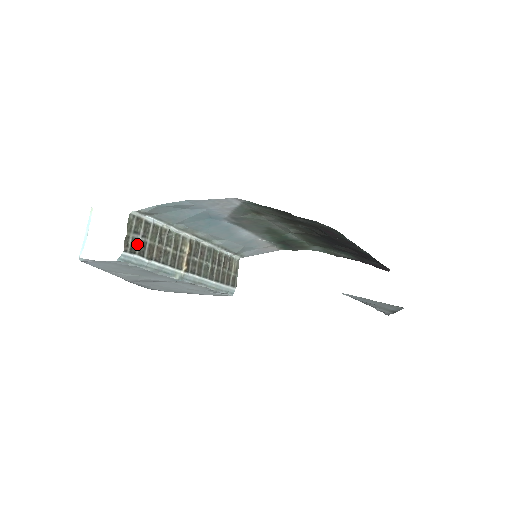
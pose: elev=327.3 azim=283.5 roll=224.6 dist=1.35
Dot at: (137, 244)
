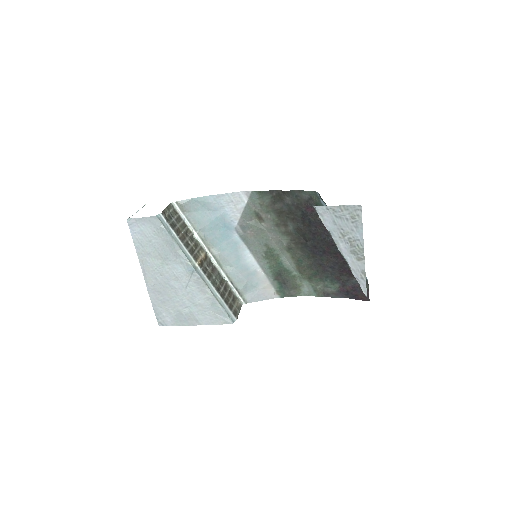
Dot at: (170, 220)
